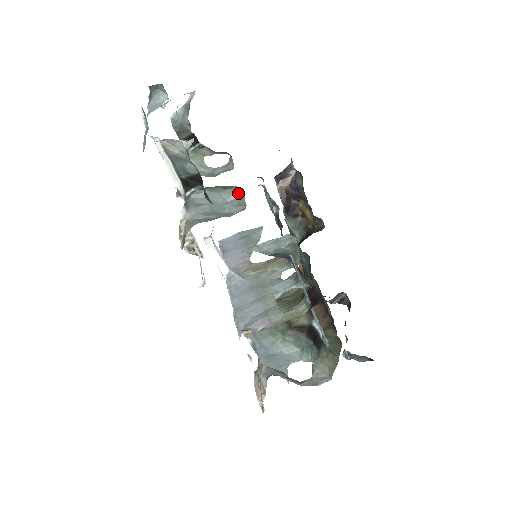
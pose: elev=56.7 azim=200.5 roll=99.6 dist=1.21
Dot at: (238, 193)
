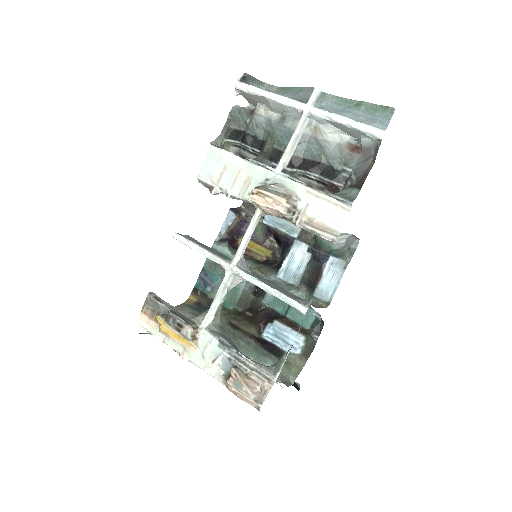
Dot at: occluded
